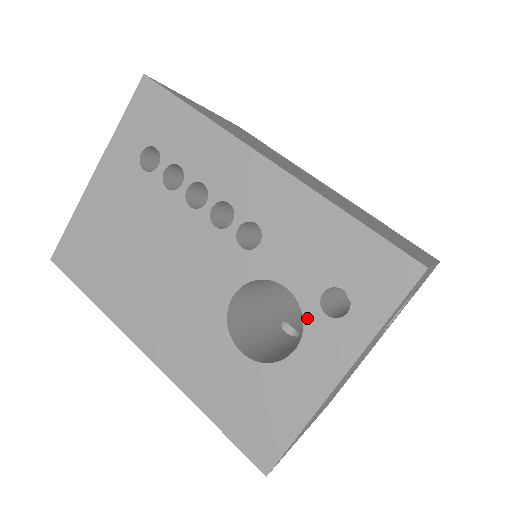
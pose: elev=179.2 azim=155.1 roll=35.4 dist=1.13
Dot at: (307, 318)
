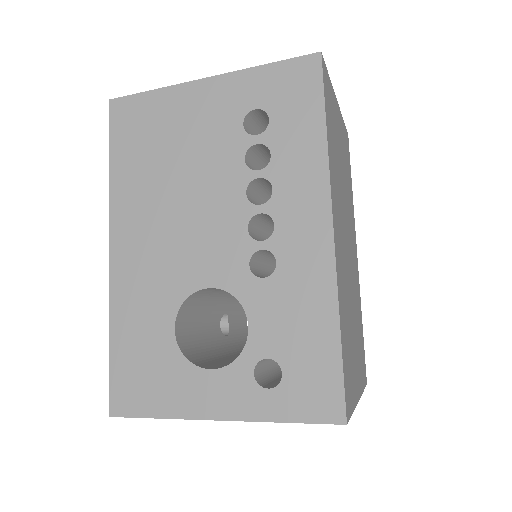
Dot at: (240, 361)
